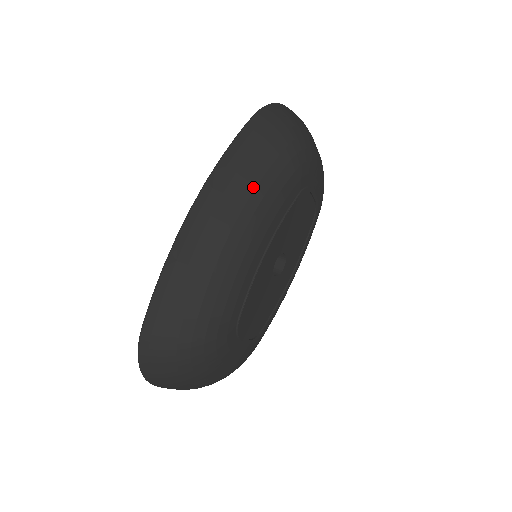
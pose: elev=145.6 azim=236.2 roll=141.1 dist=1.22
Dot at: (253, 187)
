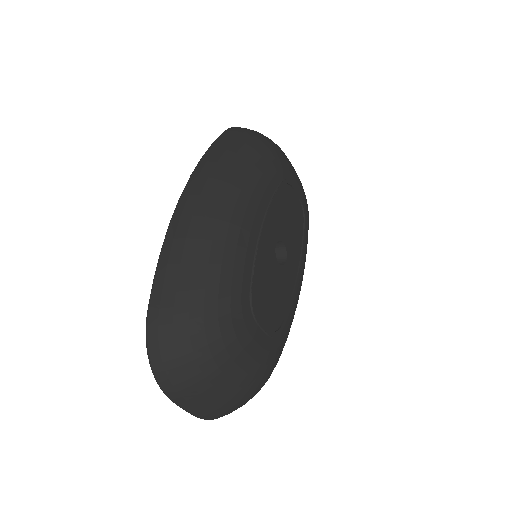
Dot at: (235, 170)
